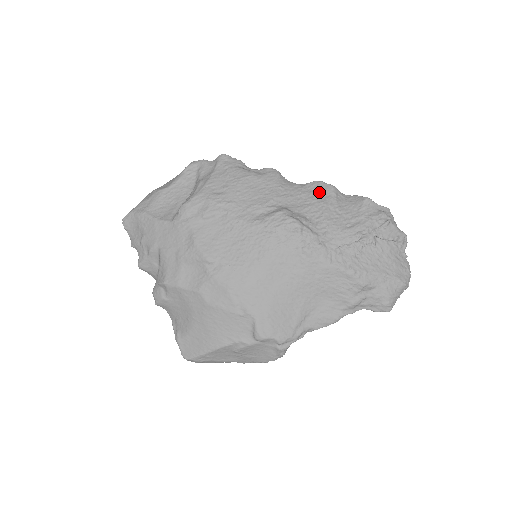
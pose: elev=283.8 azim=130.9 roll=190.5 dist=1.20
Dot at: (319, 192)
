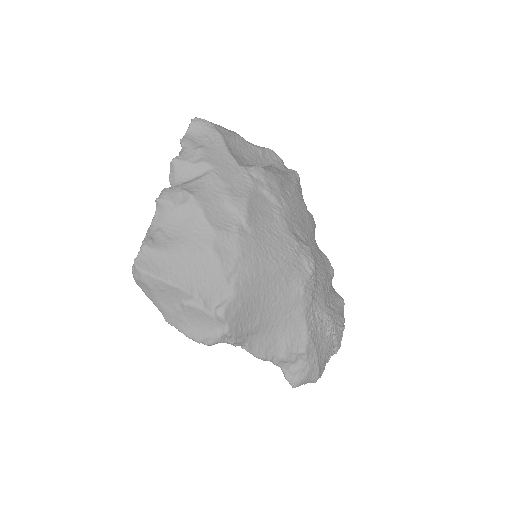
Dot at: (326, 265)
